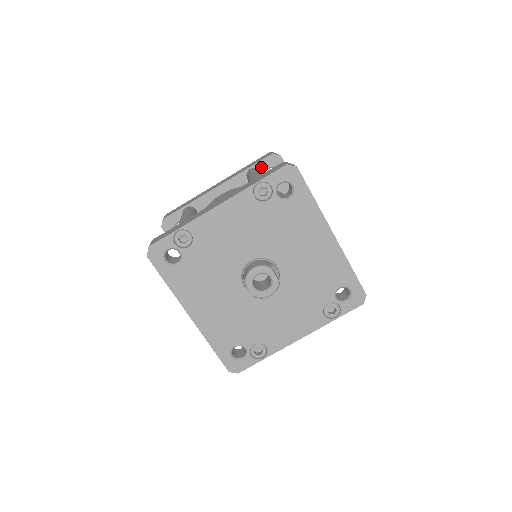
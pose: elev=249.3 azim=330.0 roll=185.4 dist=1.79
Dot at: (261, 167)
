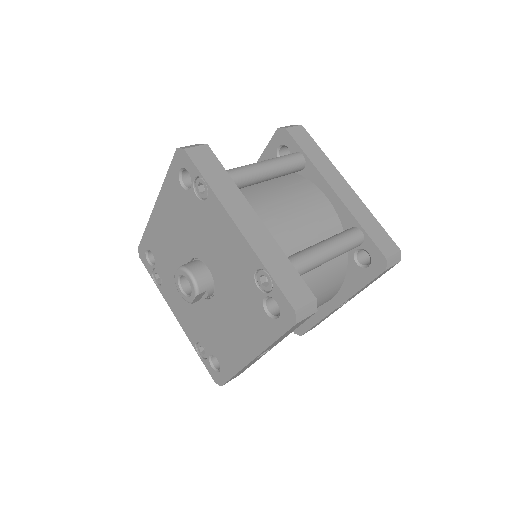
Dot at: (368, 245)
